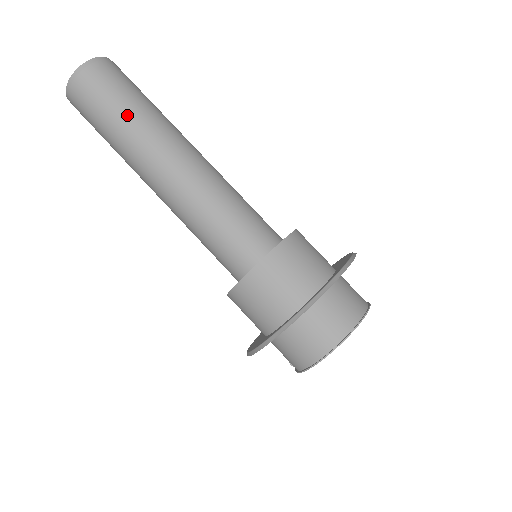
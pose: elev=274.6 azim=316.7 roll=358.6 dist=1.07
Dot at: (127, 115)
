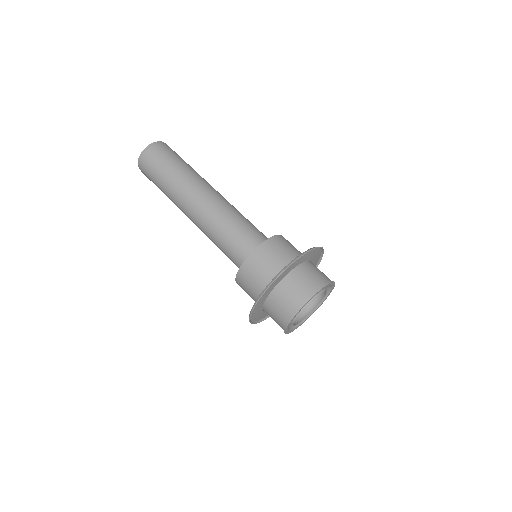
Dot at: (167, 179)
